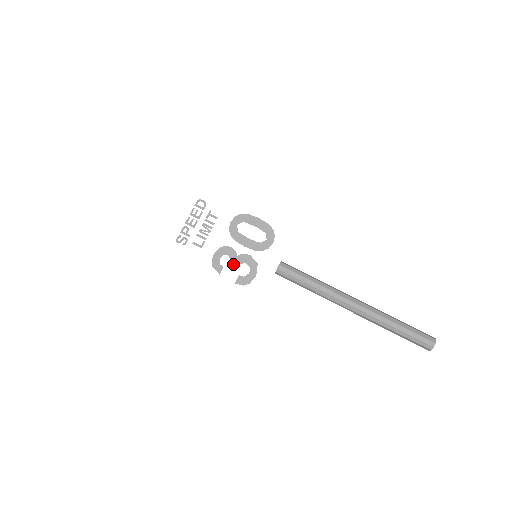
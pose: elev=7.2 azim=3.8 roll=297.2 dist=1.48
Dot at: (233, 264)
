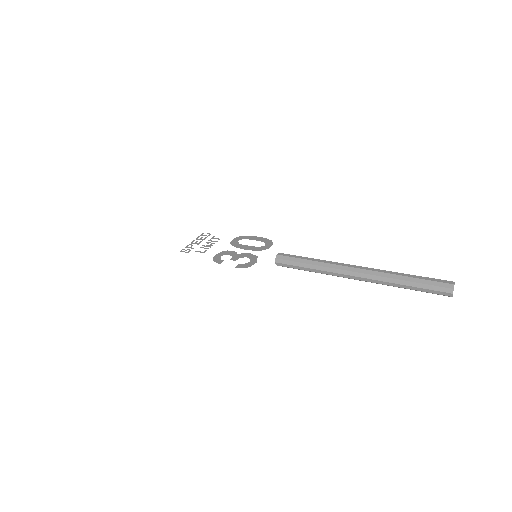
Dot at: (234, 258)
